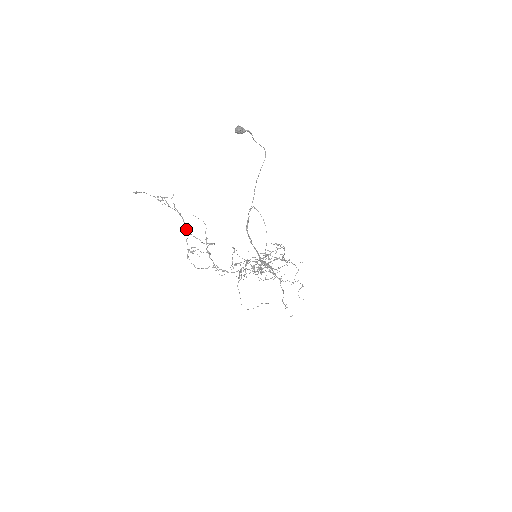
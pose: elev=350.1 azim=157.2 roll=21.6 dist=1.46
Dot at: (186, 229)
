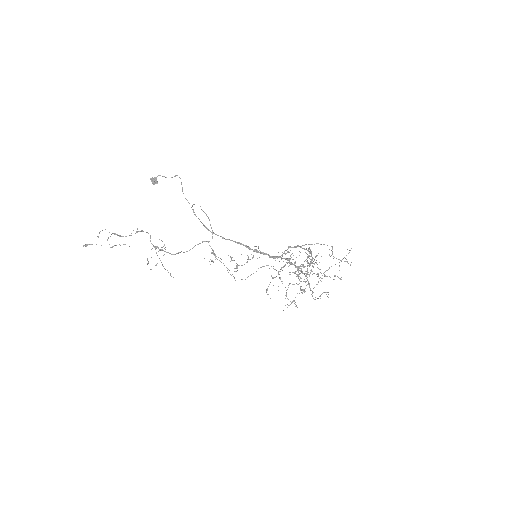
Dot at: occluded
